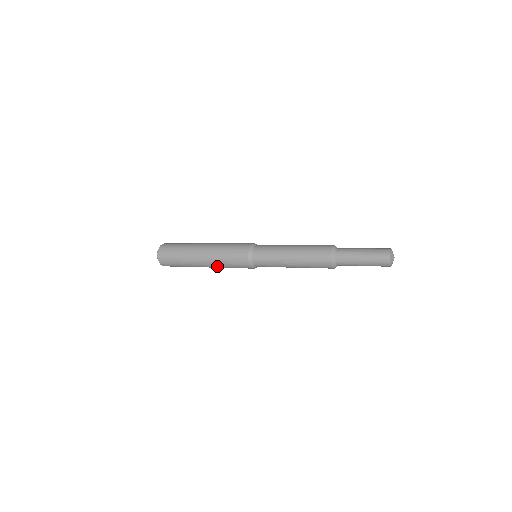
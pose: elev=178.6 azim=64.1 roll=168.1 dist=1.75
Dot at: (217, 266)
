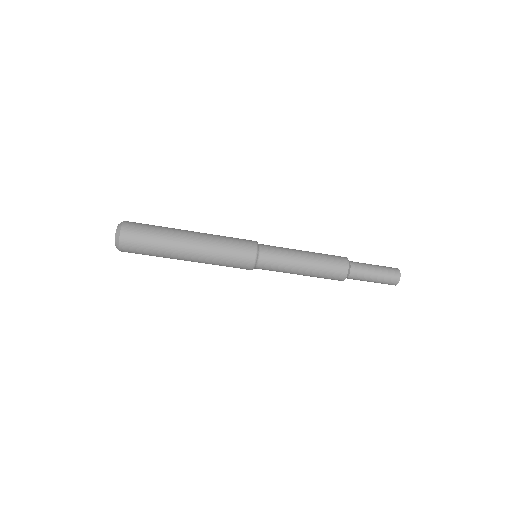
Dot at: (209, 249)
